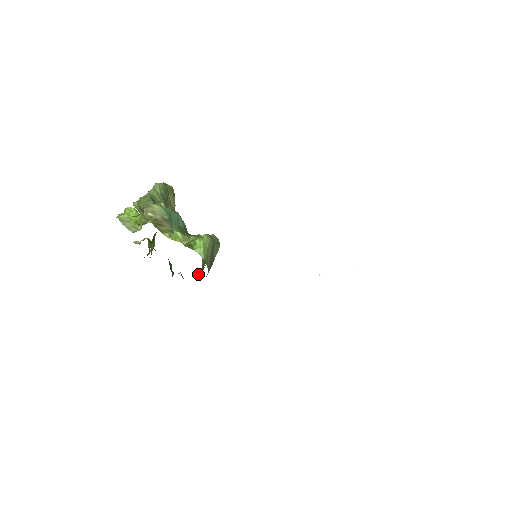
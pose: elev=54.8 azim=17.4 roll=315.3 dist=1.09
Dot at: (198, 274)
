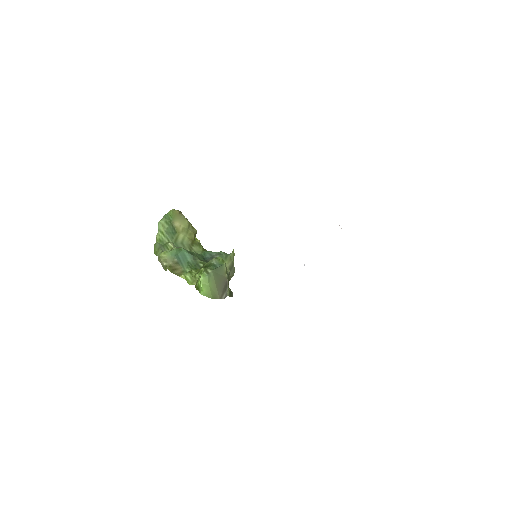
Dot at: (231, 276)
